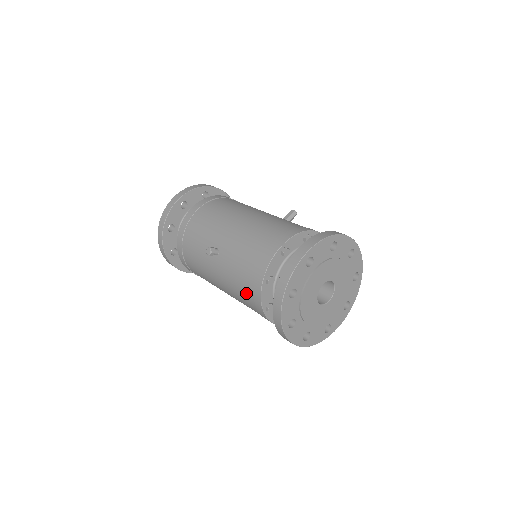
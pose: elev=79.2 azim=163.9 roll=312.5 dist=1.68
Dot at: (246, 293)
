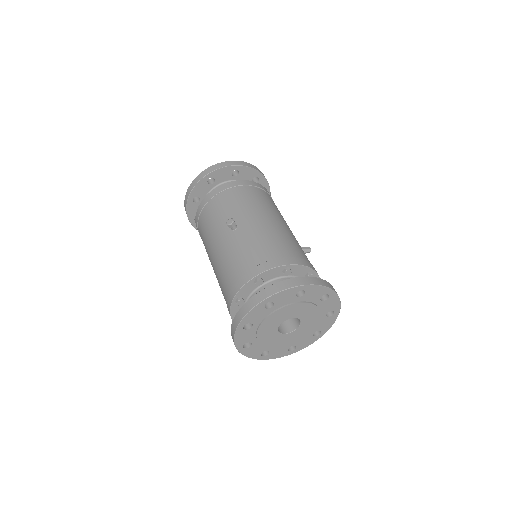
Dot at: (231, 276)
